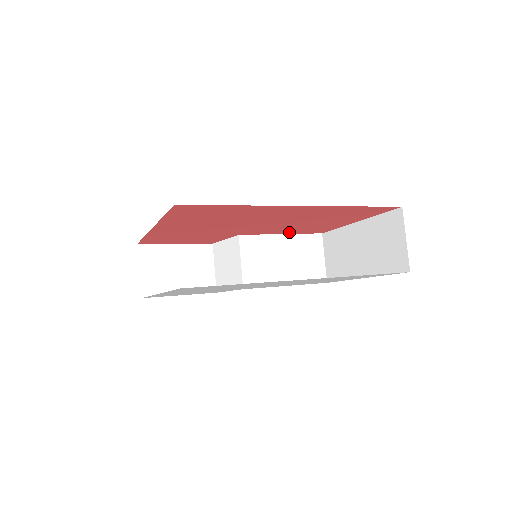
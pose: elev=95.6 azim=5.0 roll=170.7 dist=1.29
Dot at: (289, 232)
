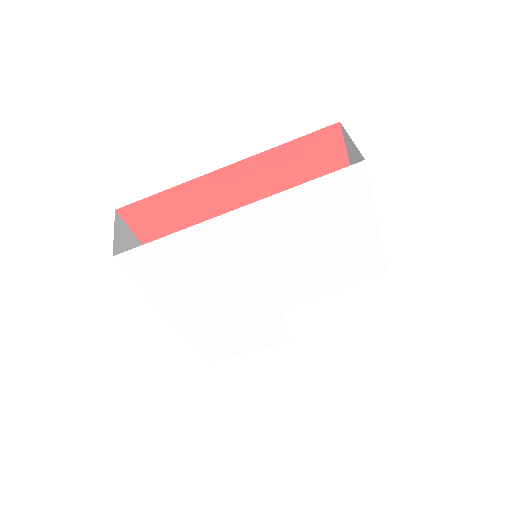
Dot at: occluded
